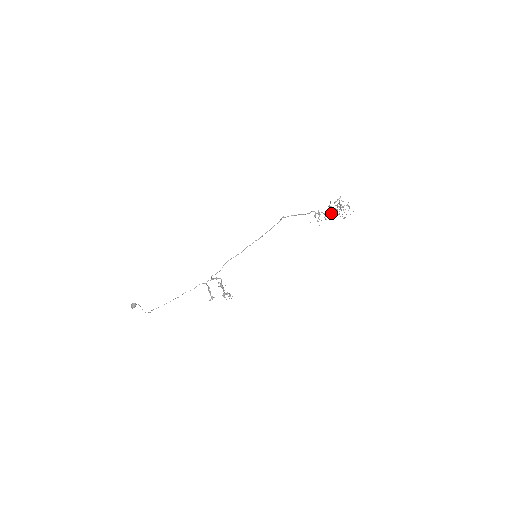
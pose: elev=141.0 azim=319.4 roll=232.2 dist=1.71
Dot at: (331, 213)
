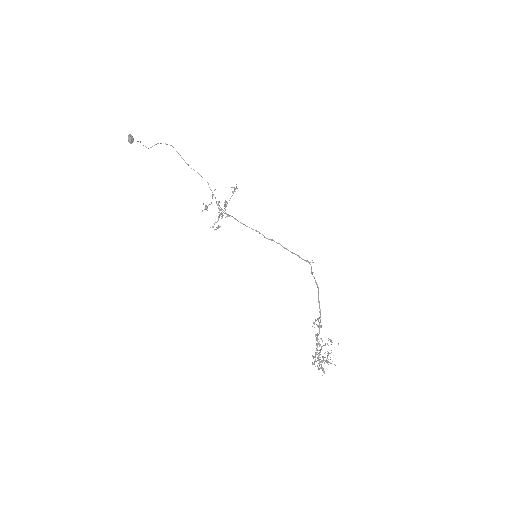
Dot at: (320, 345)
